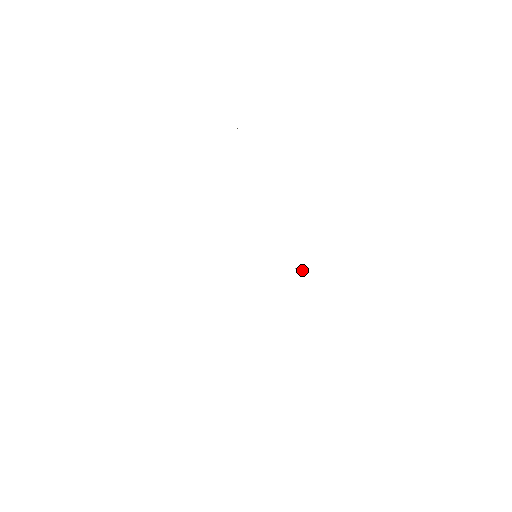
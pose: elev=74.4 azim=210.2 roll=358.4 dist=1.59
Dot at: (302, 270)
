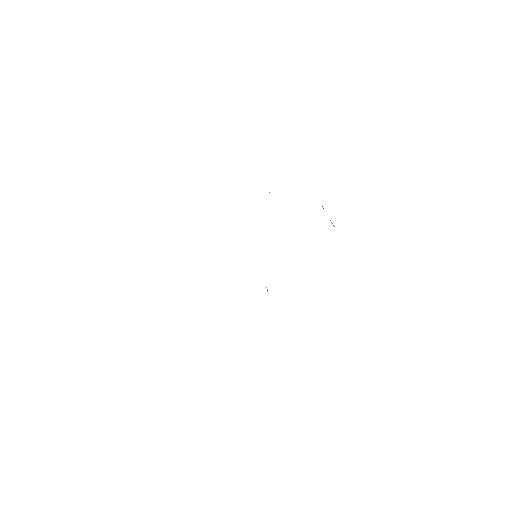
Dot at: occluded
